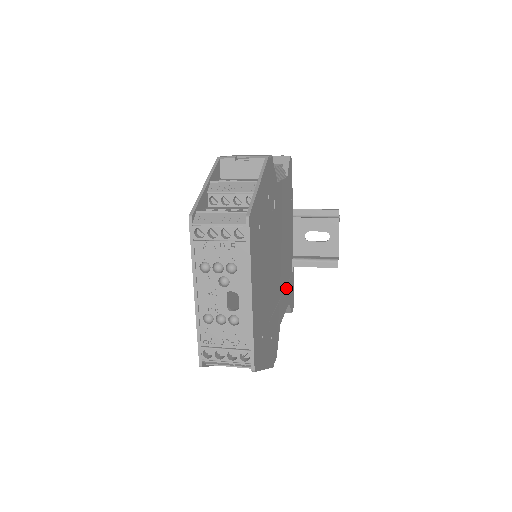
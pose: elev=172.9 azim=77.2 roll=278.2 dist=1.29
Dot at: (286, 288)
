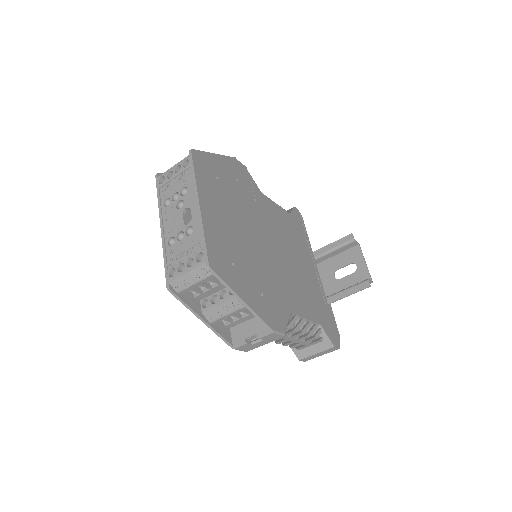
Dot at: (307, 300)
